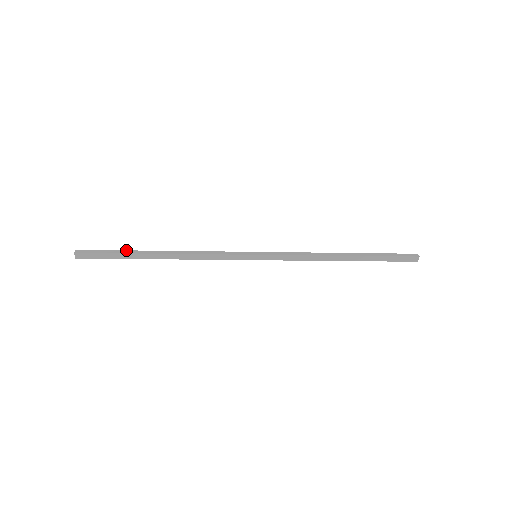
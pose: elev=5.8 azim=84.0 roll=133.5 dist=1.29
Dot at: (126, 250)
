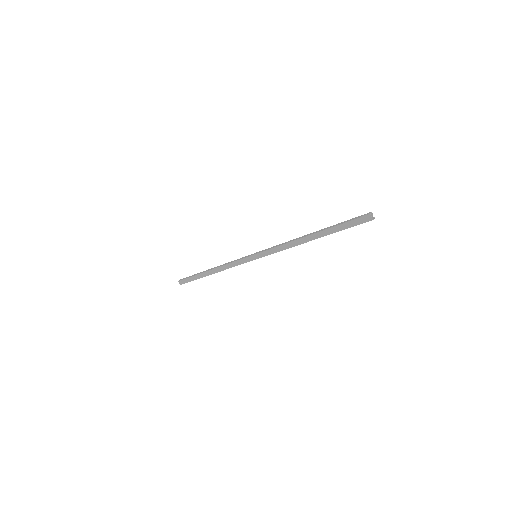
Dot at: (198, 273)
